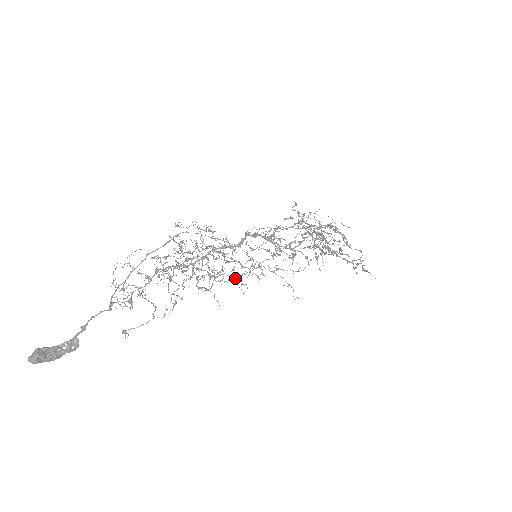
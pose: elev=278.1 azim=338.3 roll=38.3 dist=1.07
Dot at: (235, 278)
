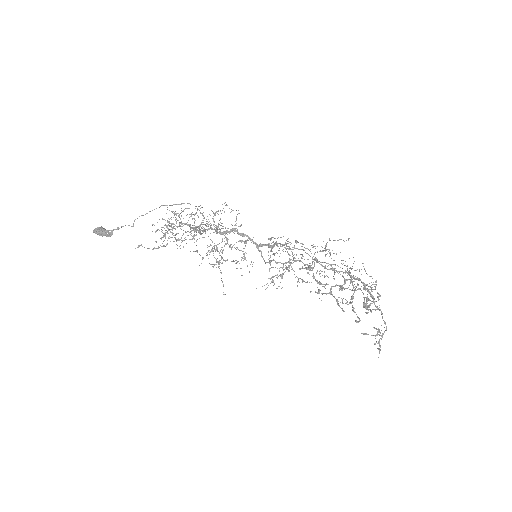
Dot at: occluded
